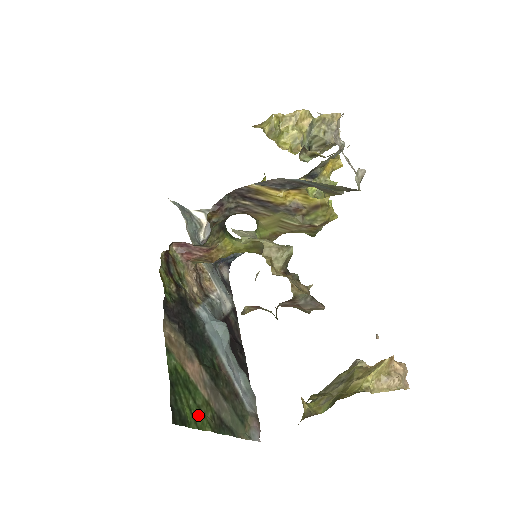
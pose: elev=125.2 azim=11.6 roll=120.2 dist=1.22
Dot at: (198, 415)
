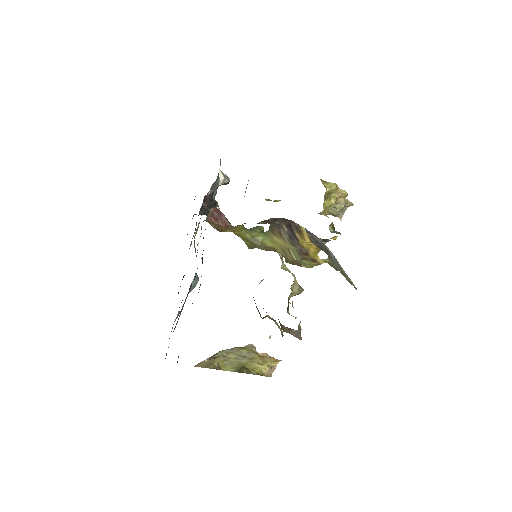
Dot at: occluded
